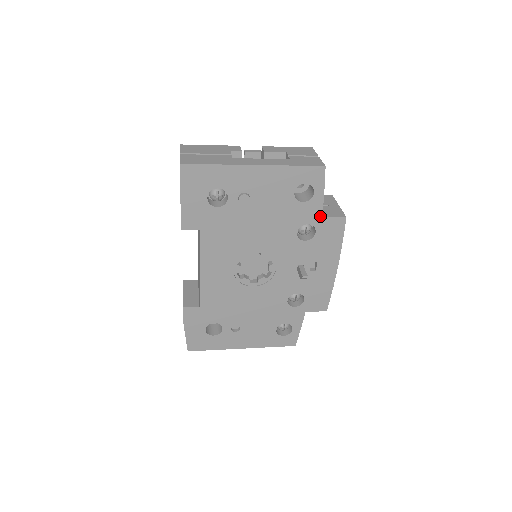
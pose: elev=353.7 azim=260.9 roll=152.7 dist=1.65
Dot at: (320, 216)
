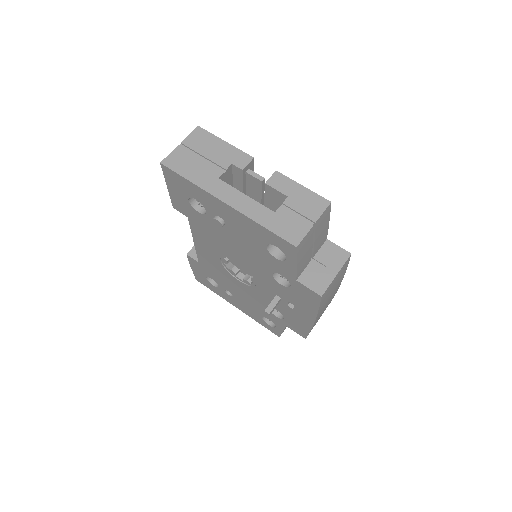
Dot at: (294, 278)
